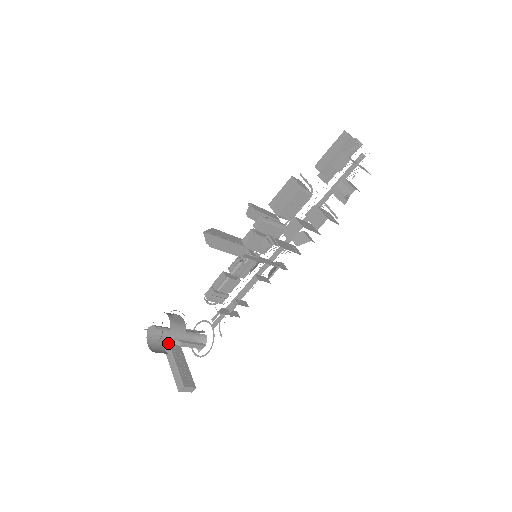
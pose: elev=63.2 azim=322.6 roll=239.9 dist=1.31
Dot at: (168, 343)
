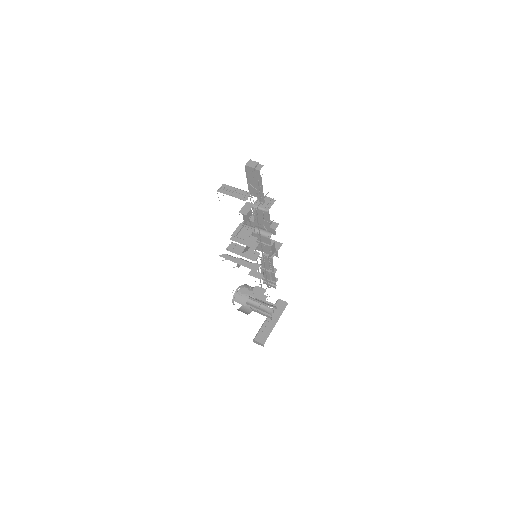
Dot at: occluded
